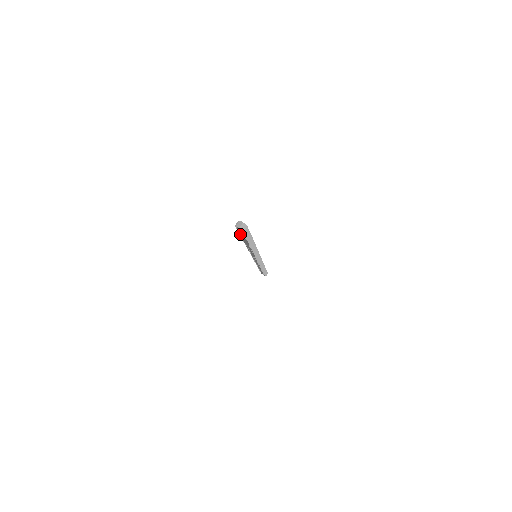
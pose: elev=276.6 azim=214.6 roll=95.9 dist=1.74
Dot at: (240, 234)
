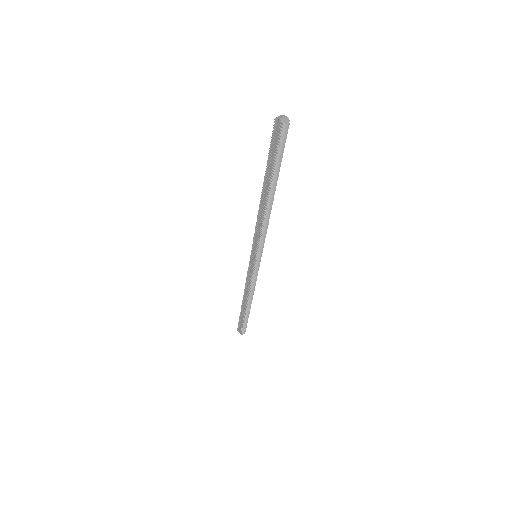
Dot at: (270, 152)
